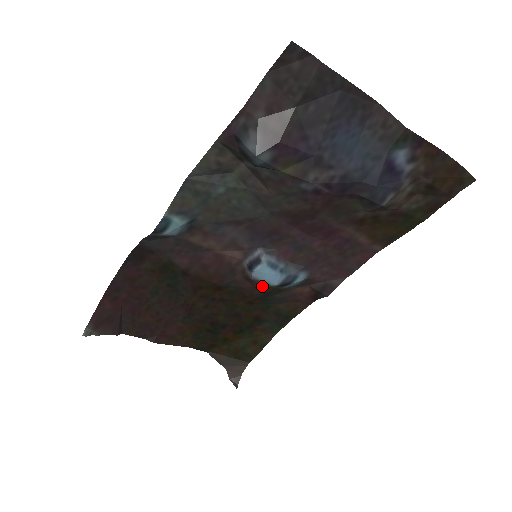
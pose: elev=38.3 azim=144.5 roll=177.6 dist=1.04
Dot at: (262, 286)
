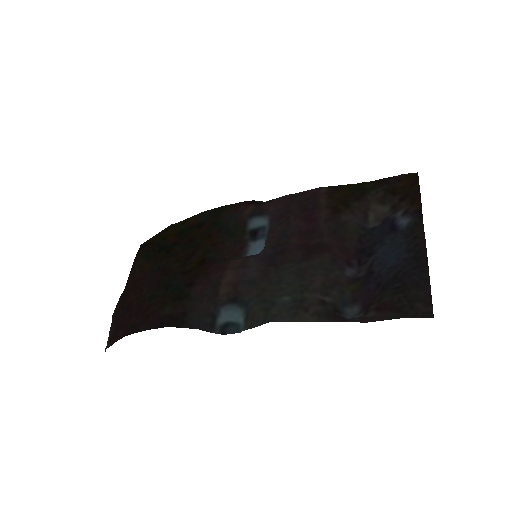
Dot at: (241, 247)
